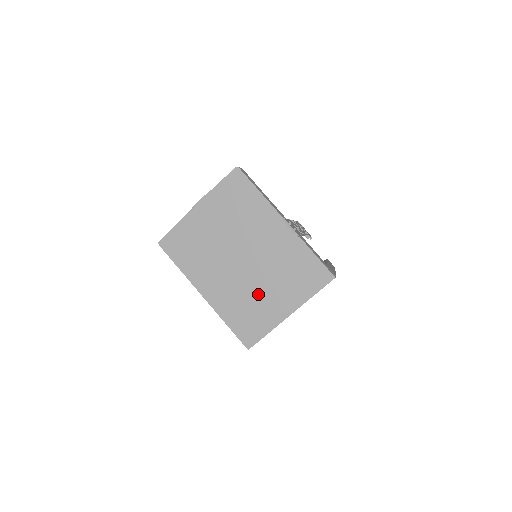
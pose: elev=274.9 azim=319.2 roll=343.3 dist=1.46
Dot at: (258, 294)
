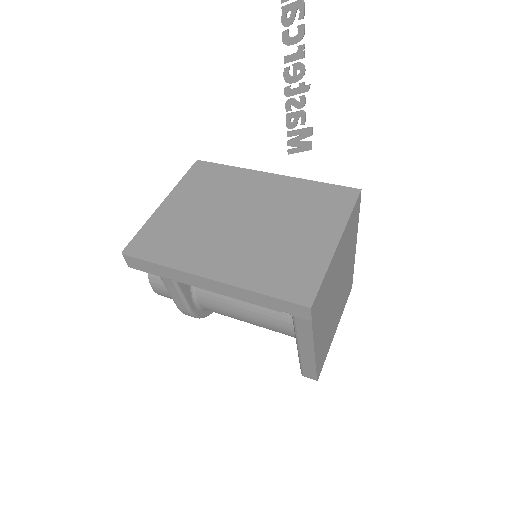
Dot at: (283, 242)
